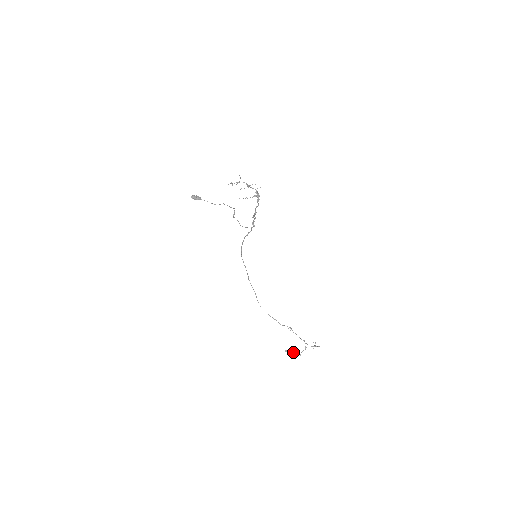
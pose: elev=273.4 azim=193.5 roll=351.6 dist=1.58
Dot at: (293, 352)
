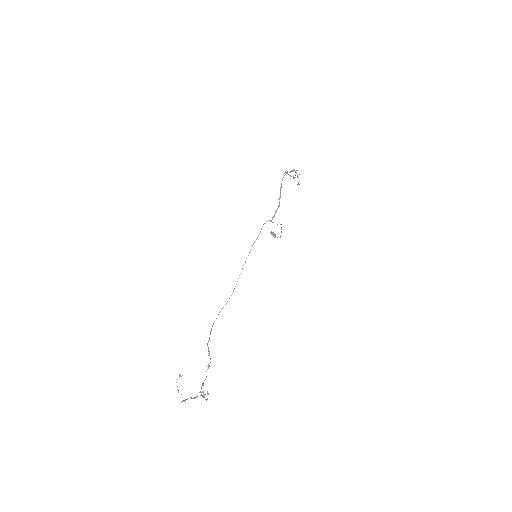
Dot at: occluded
